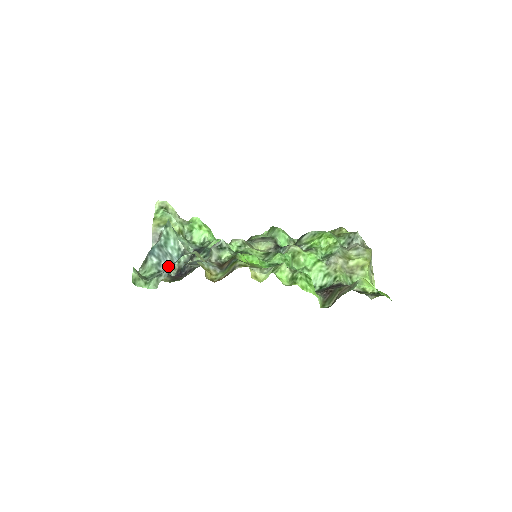
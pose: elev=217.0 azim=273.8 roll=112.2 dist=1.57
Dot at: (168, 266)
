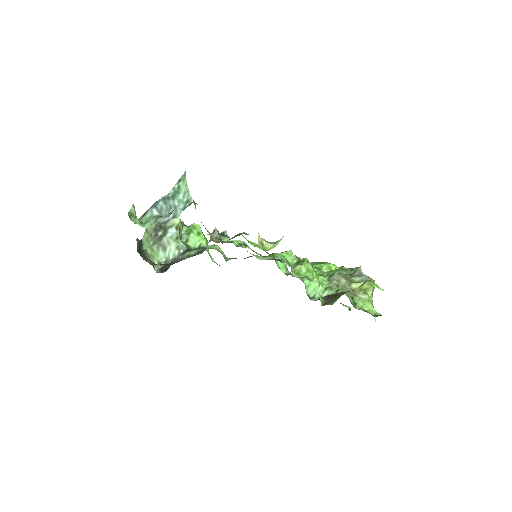
Dot at: (168, 220)
